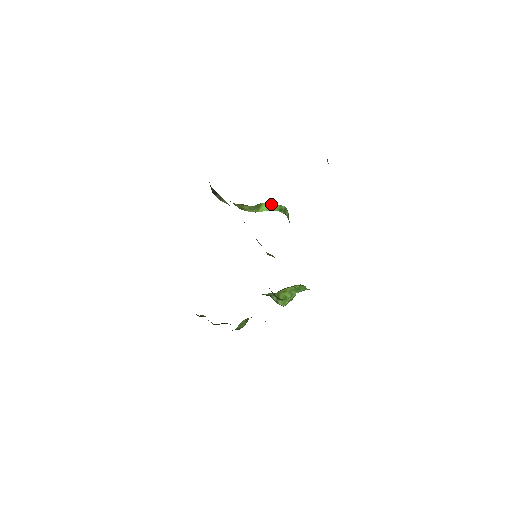
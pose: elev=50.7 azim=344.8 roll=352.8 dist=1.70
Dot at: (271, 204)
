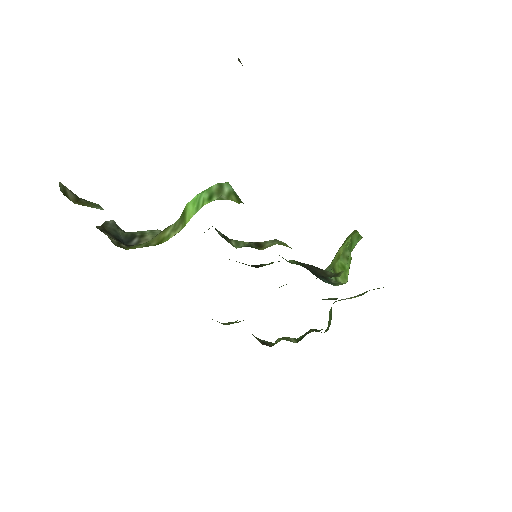
Dot at: (196, 197)
